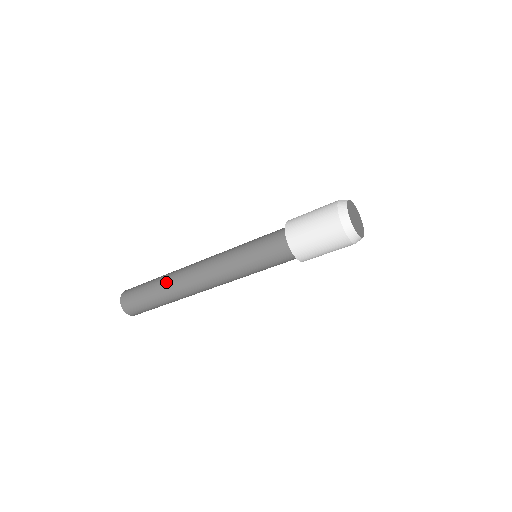
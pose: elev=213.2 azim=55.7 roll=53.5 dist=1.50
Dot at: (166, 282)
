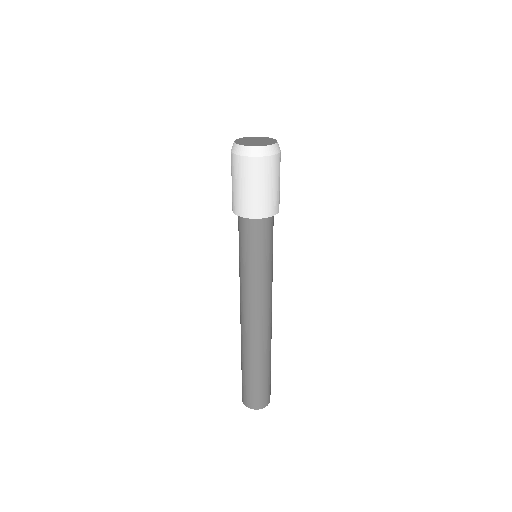
Dot at: (243, 352)
